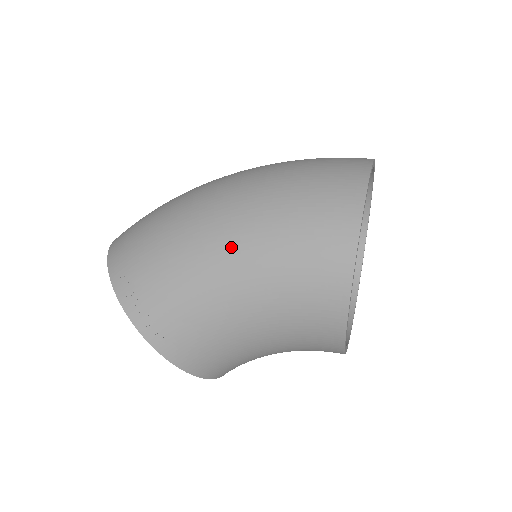
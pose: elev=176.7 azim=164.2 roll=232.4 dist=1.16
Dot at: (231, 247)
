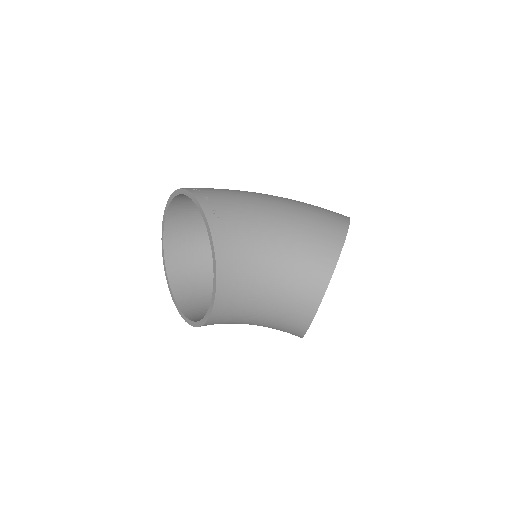
Dot at: (278, 200)
